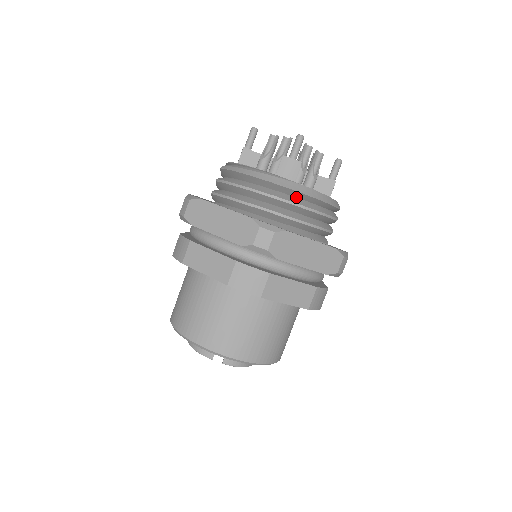
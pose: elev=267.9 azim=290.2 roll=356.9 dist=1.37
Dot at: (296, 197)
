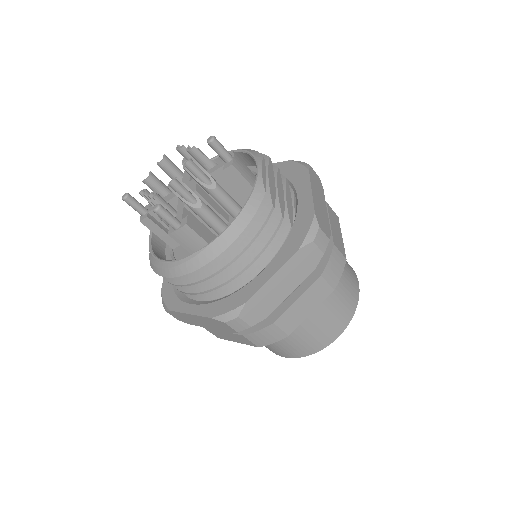
Dot at: occluded
